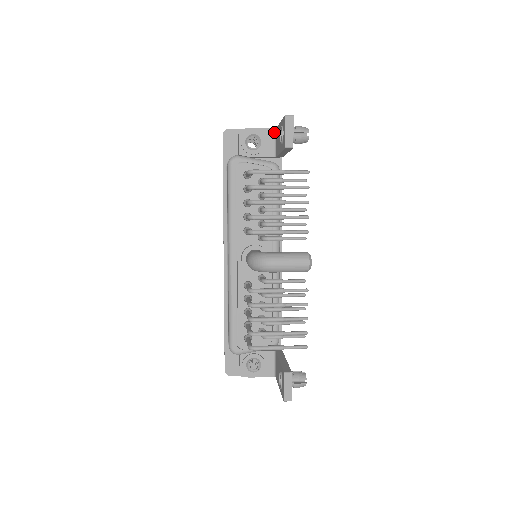
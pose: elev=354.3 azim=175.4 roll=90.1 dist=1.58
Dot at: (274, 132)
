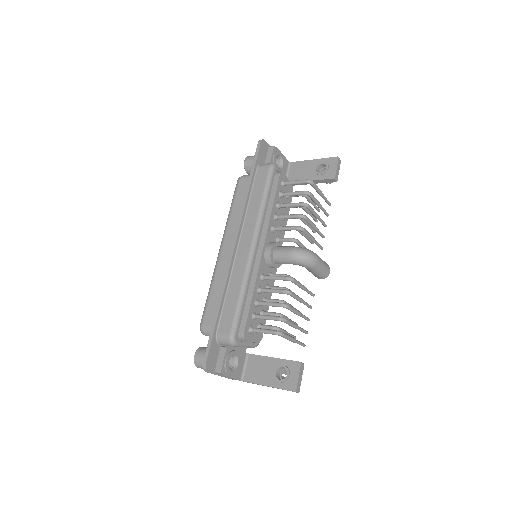
Dot at: (288, 164)
